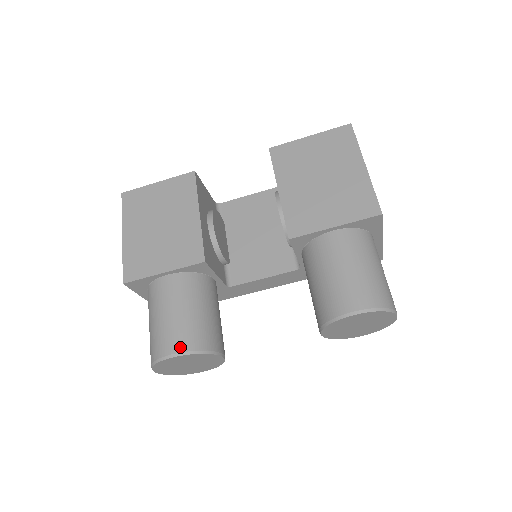
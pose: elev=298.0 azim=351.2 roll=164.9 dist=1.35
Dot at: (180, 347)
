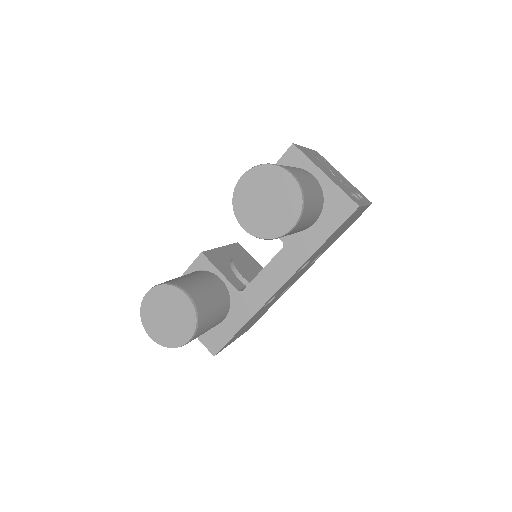
Dot at: occluded
